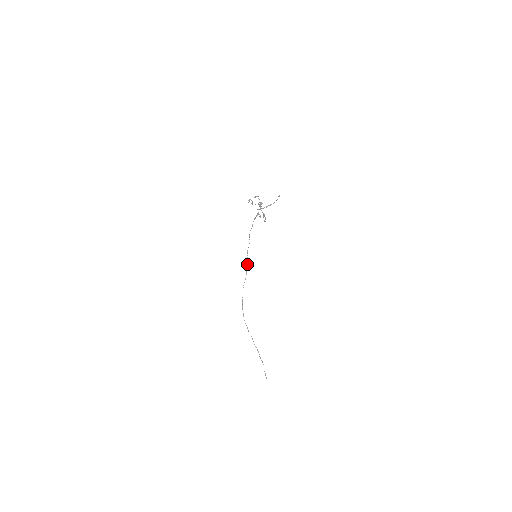
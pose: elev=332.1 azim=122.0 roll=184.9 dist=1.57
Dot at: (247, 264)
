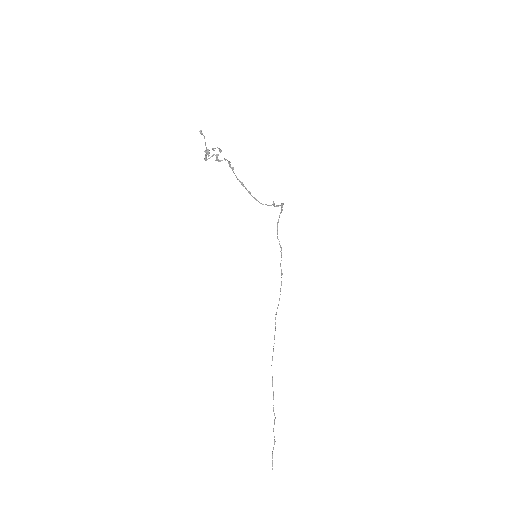
Dot at: (281, 282)
